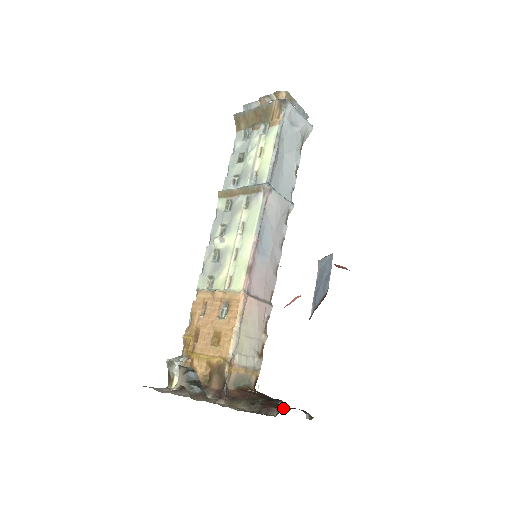
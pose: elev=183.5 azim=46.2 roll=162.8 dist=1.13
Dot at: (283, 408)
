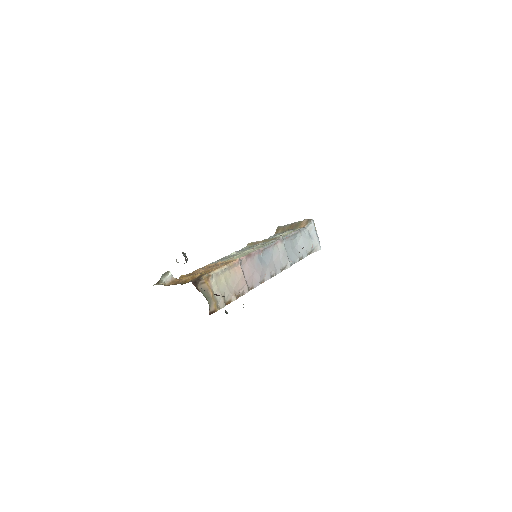
Dot at: occluded
